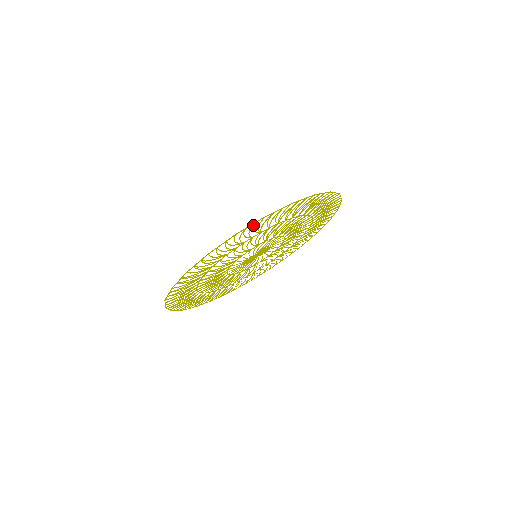
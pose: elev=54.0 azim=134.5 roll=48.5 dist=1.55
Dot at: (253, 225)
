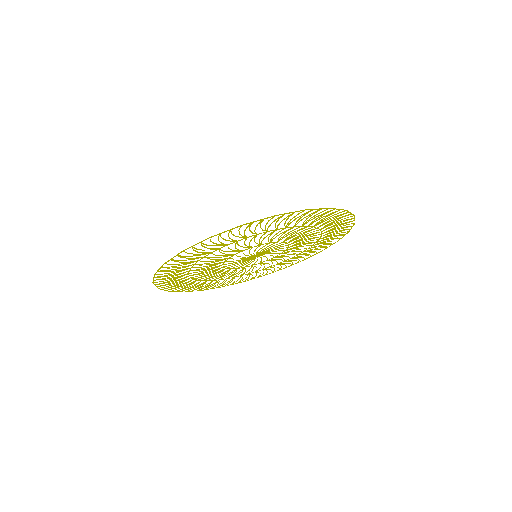
Dot at: occluded
